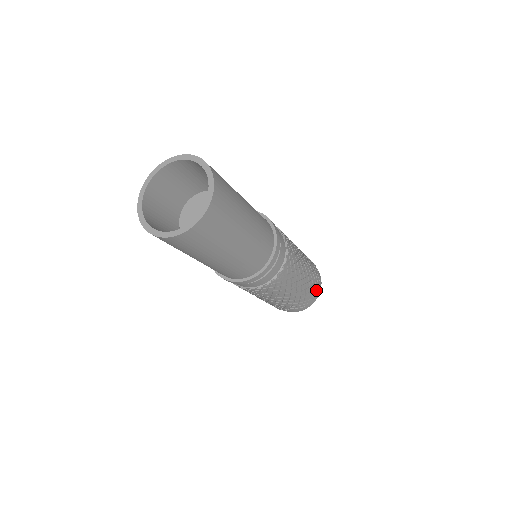
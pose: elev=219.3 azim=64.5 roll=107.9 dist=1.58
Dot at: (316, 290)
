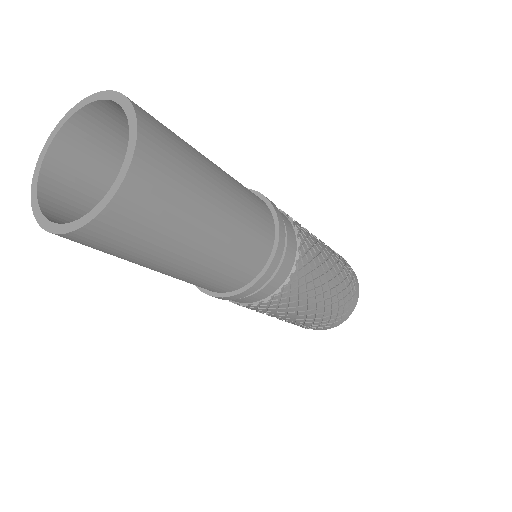
Dot at: (352, 274)
